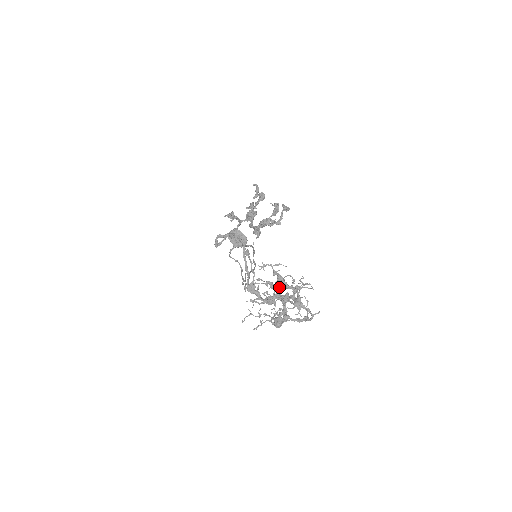
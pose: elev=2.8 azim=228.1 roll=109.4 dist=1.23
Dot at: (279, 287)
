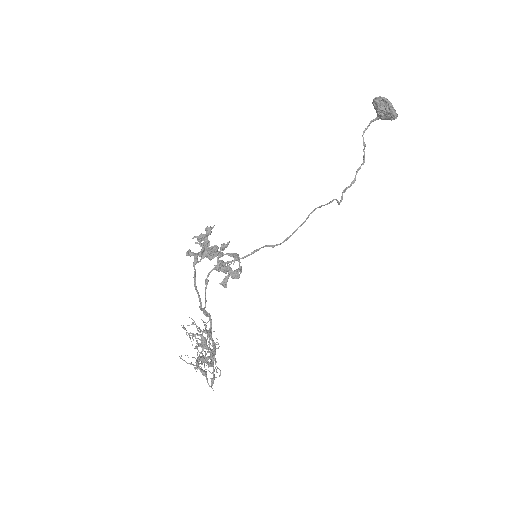
Dot at: (196, 347)
